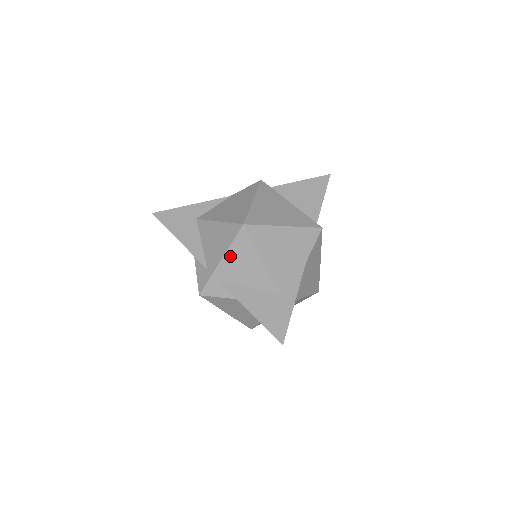
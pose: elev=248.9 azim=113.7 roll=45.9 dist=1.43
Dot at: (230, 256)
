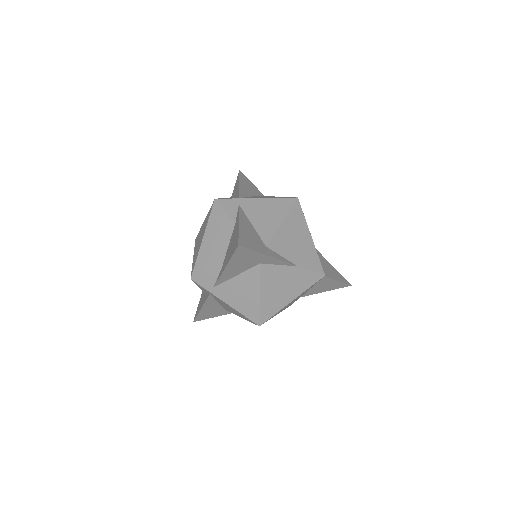
Dot at: (266, 202)
